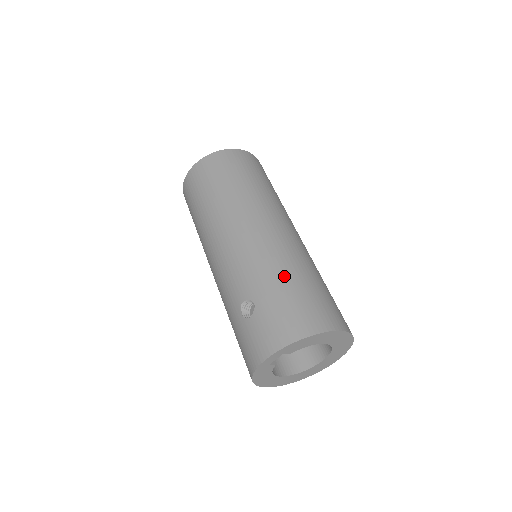
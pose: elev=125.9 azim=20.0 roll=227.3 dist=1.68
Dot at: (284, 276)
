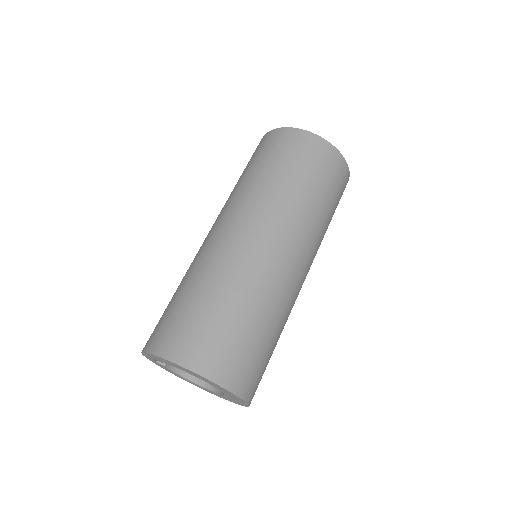
Dot at: (193, 286)
